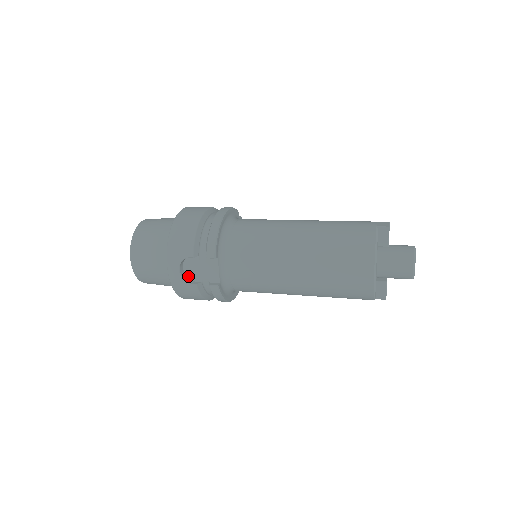
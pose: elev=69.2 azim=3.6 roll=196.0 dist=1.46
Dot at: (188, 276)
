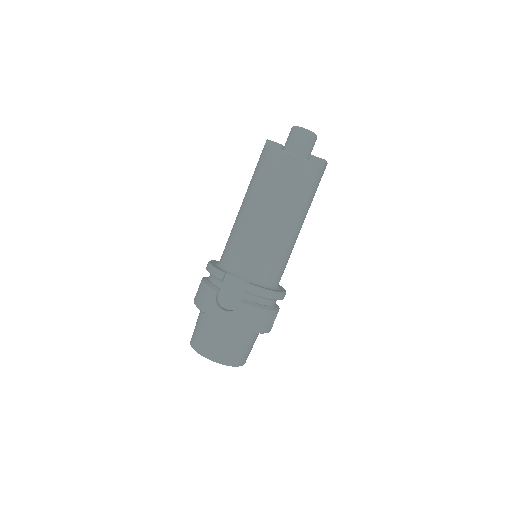
Dot at: (233, 308)
